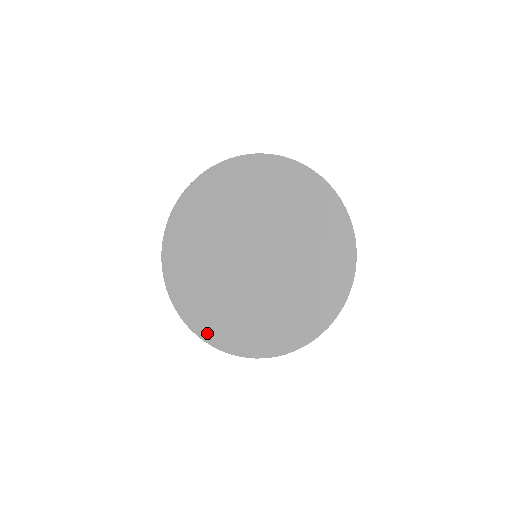
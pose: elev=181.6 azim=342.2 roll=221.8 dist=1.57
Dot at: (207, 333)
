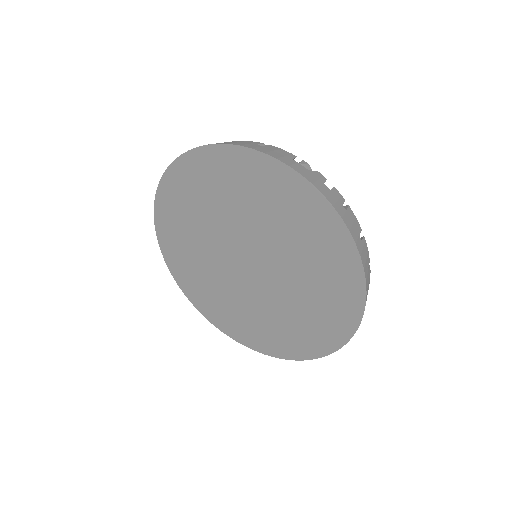
Dot at: (229, 330)
